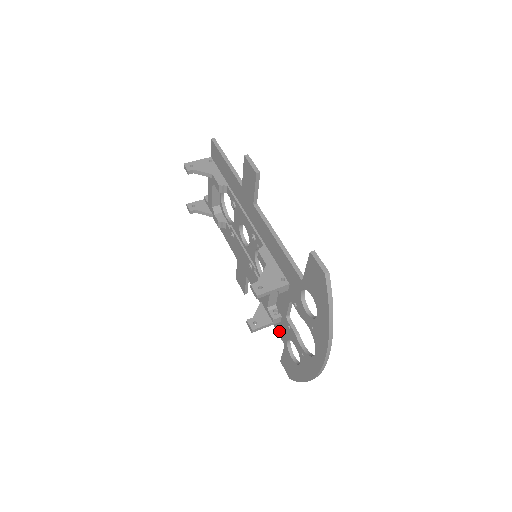
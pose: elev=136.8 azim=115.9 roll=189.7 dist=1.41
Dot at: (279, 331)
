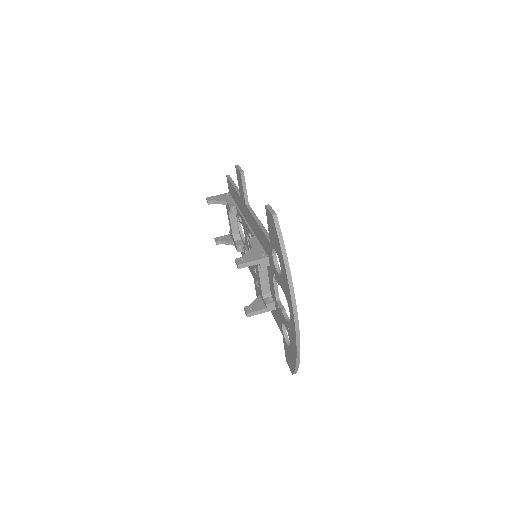
Dot at: (278, 323)
